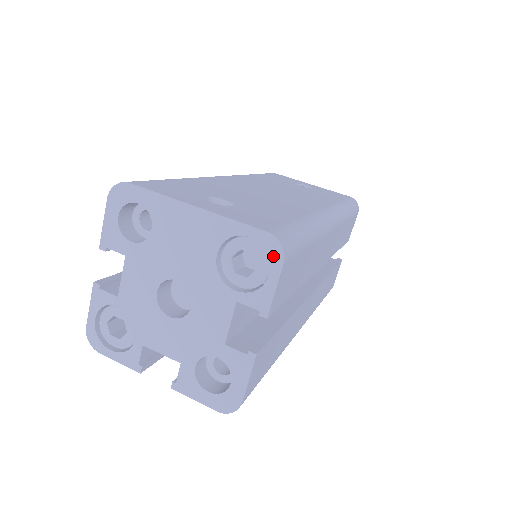
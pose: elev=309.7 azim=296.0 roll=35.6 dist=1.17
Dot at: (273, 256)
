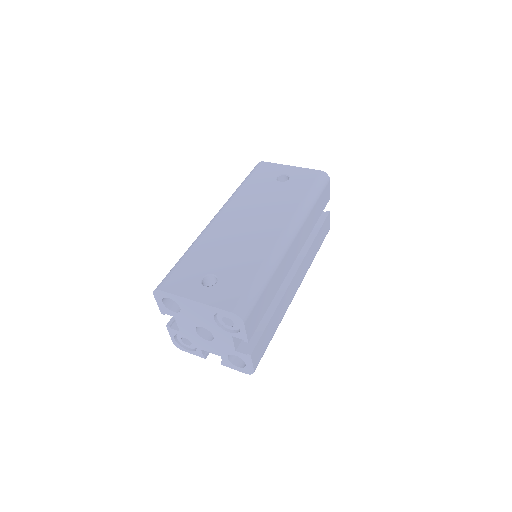
Dot at: (238, 321)
